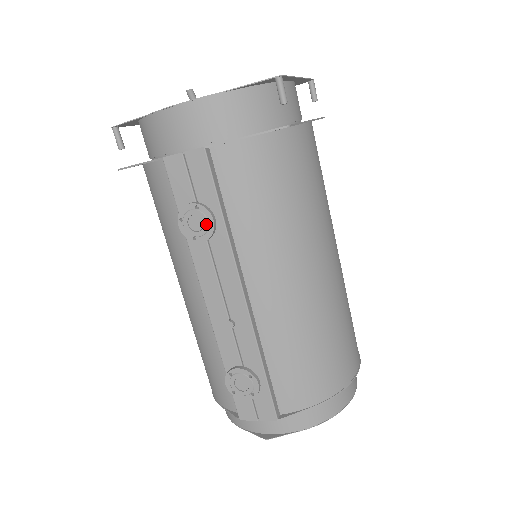
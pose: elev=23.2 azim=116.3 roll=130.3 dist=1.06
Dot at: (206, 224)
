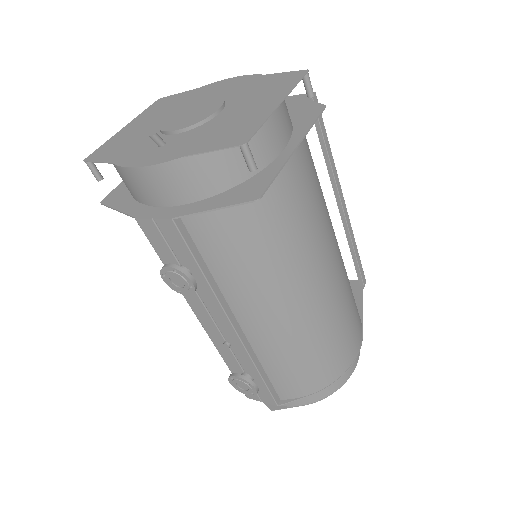
Dot at: (187, 285)
